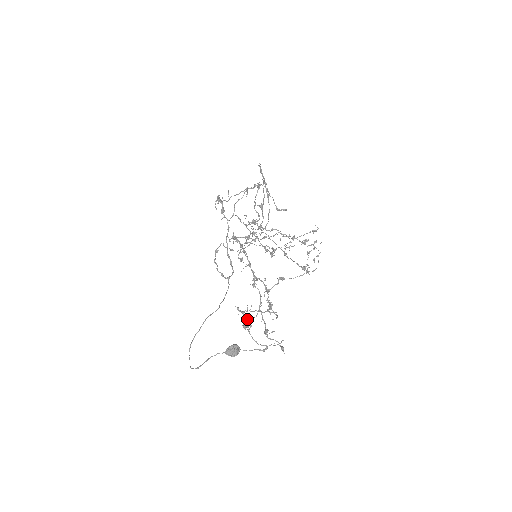
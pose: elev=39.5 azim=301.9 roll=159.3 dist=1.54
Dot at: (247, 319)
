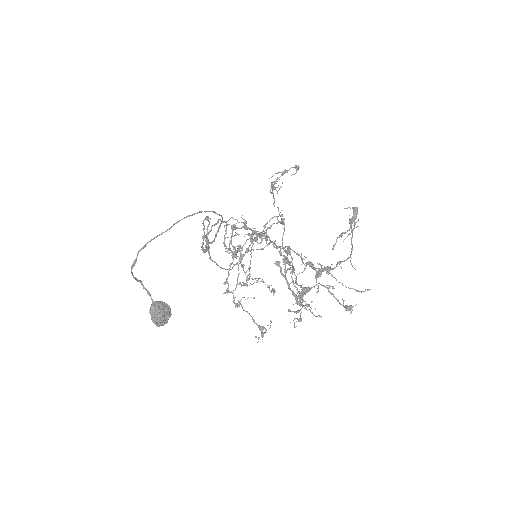
Dot at: (340, 235)
